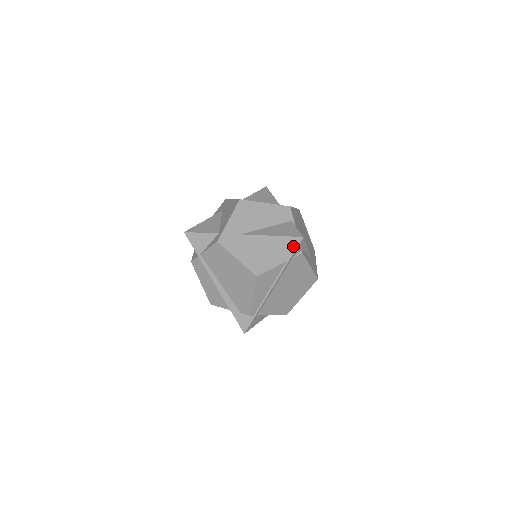
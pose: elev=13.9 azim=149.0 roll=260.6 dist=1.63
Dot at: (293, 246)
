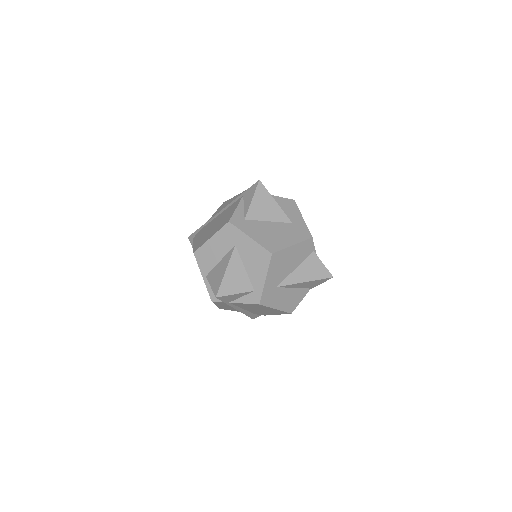
Dot at: (322, 282)
